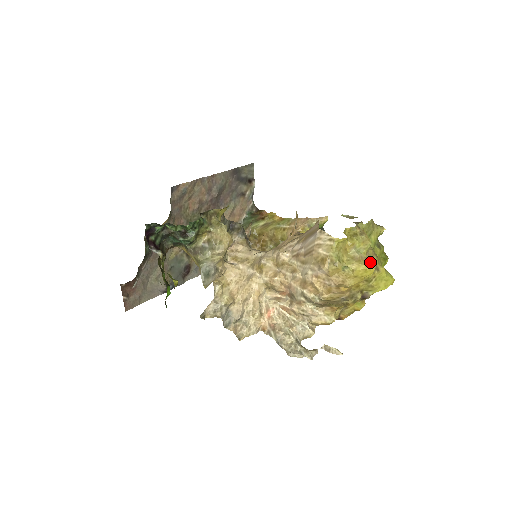
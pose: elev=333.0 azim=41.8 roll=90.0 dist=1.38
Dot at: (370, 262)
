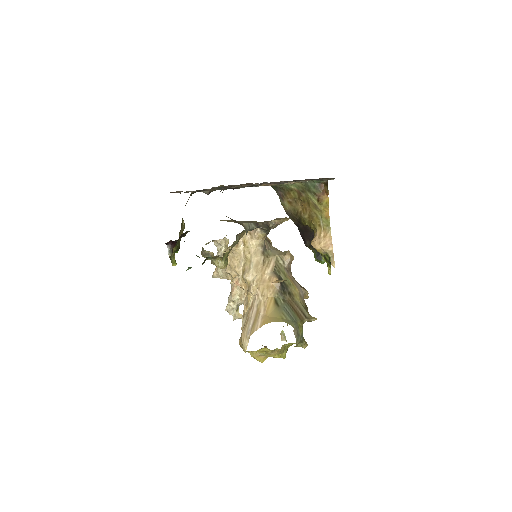
Dot at: (265, 359)
